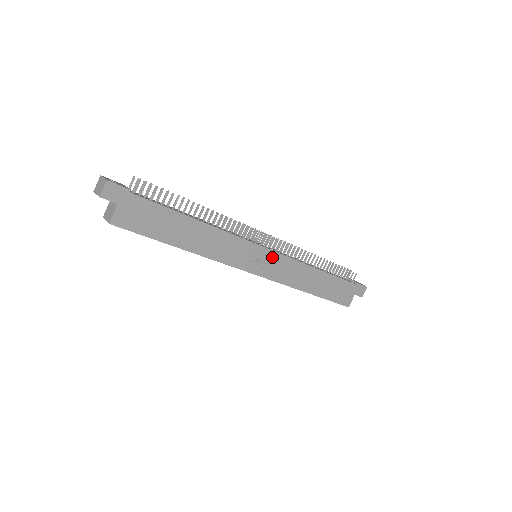
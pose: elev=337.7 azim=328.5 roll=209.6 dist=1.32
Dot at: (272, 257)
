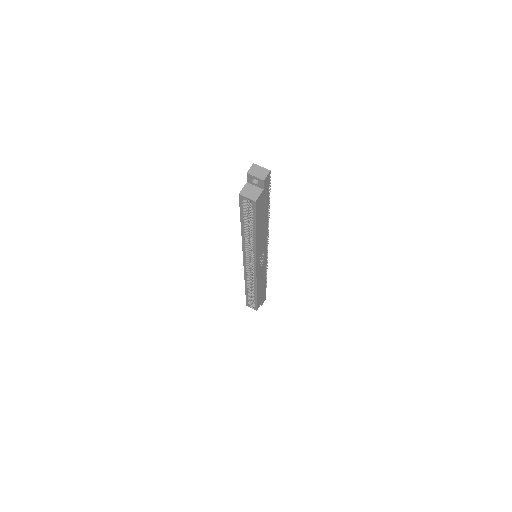
Dot at: (264, 260)
